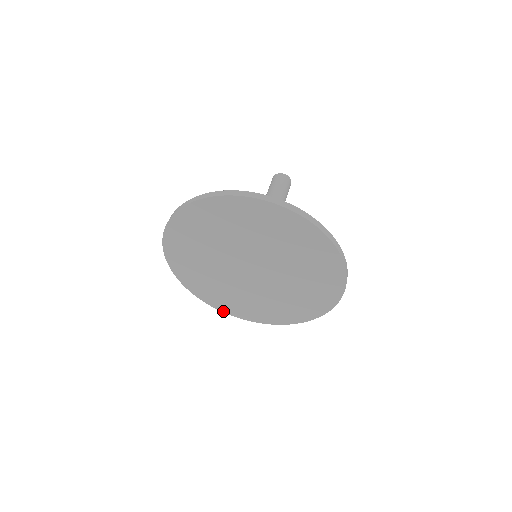
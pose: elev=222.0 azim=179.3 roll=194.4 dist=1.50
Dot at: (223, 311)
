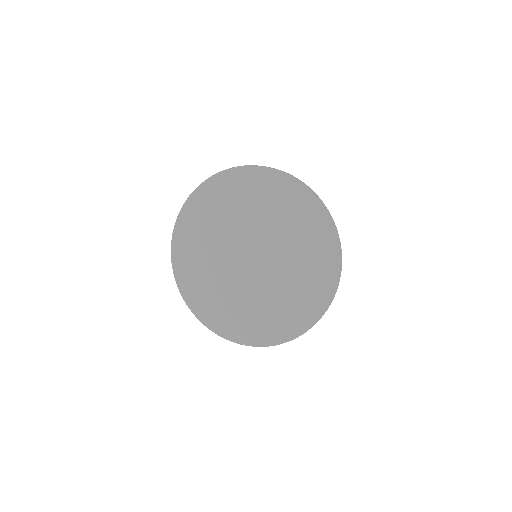
Dot at: (173, 263)
